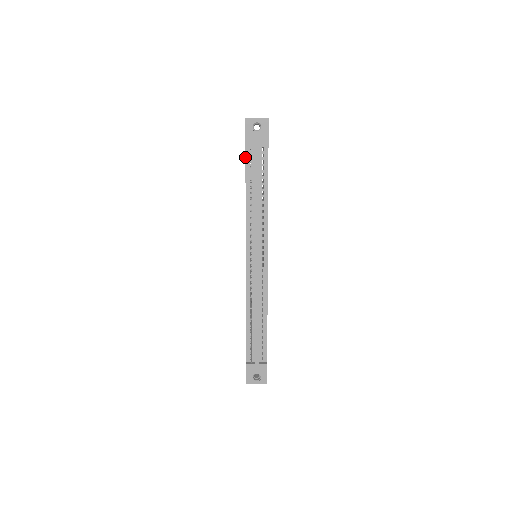
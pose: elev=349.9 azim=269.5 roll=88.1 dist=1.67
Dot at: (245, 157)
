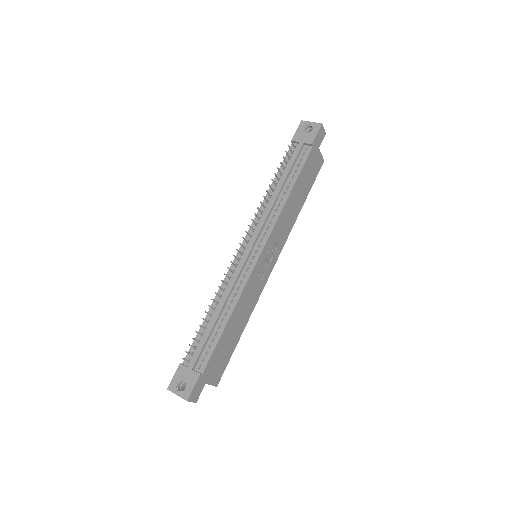
Dot at: occluded
